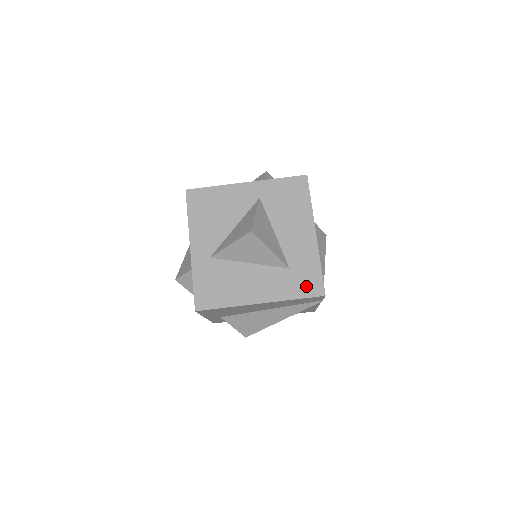
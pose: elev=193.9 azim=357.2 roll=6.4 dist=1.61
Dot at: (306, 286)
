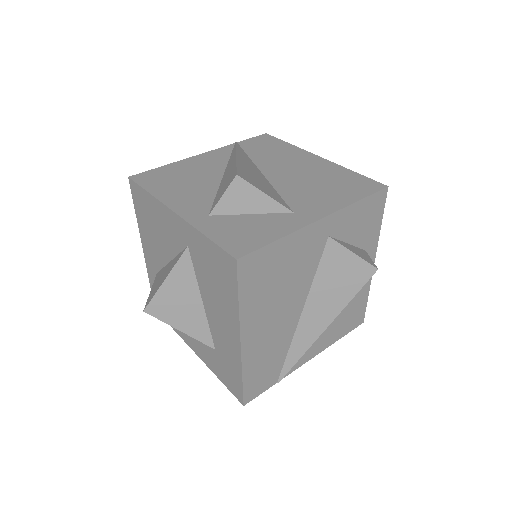
Dot at: (228, 380)
